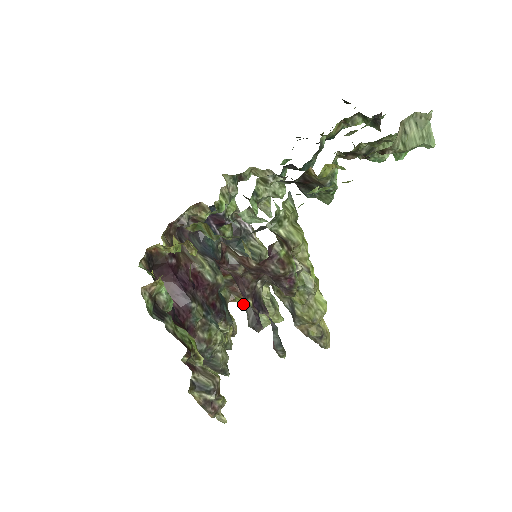
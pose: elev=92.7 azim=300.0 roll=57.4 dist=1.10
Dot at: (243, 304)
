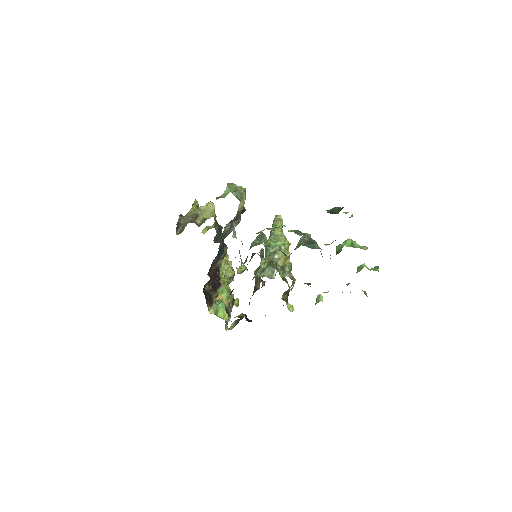
Dot at: occluded
